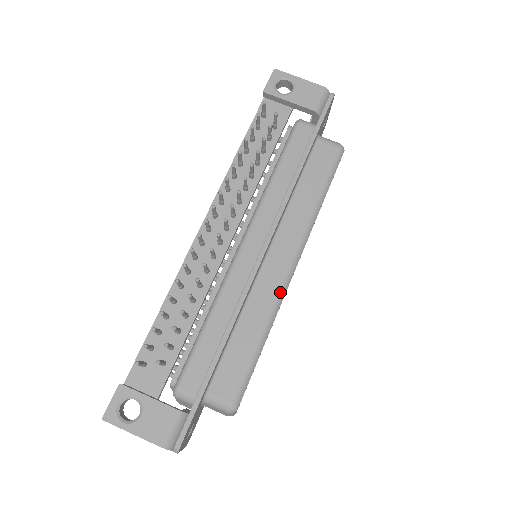
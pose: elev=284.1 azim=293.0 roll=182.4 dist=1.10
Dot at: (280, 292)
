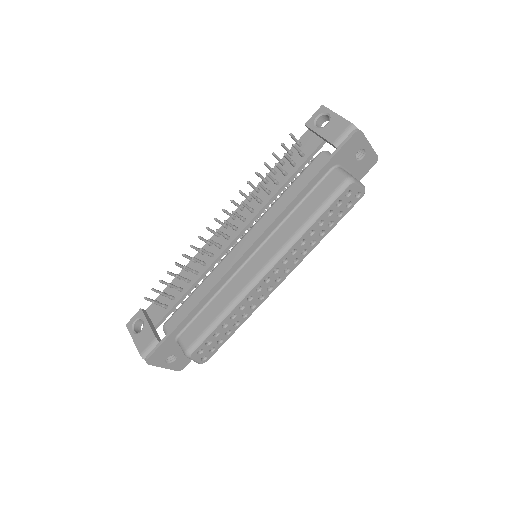
Dot at: (247, 286)
